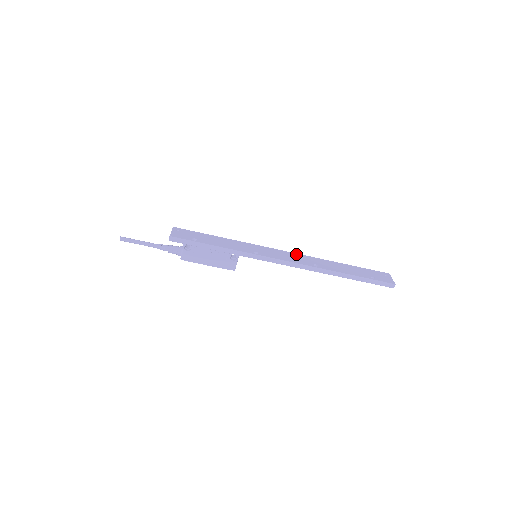
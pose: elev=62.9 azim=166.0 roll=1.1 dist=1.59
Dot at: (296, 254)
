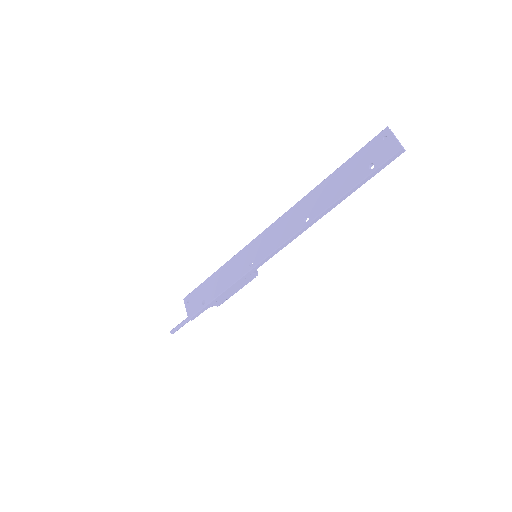
Dot at: (281, 219)
